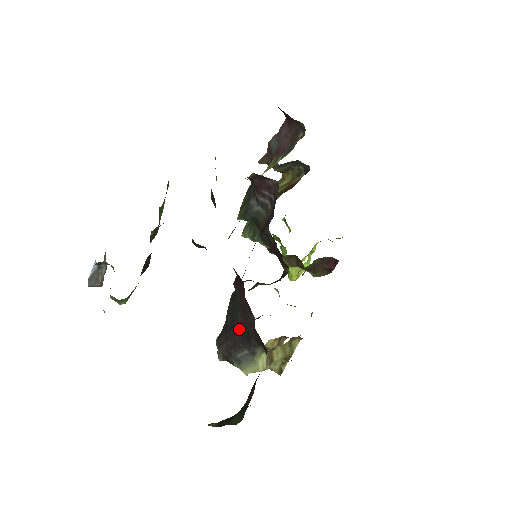
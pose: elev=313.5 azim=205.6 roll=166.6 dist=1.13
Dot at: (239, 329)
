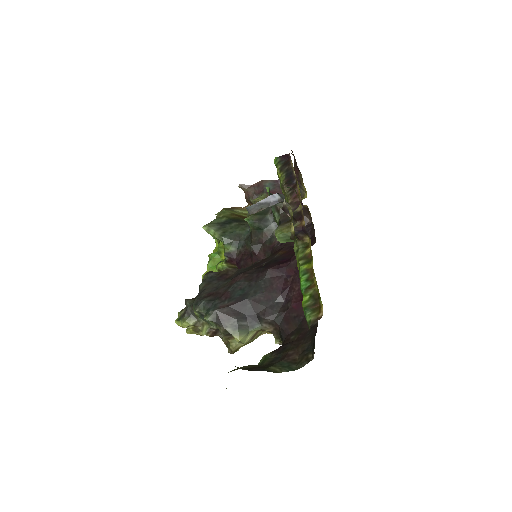
Dot at: (253, 303)
